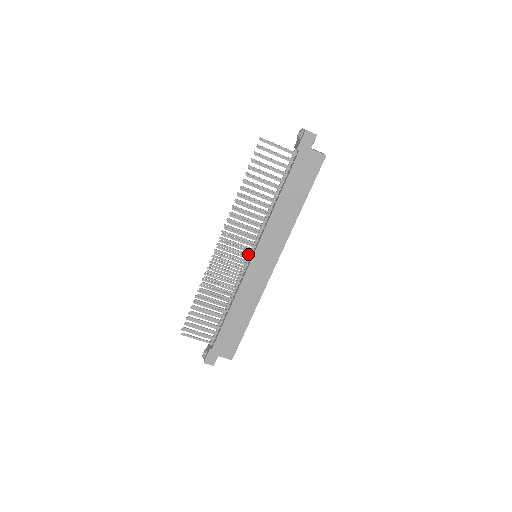
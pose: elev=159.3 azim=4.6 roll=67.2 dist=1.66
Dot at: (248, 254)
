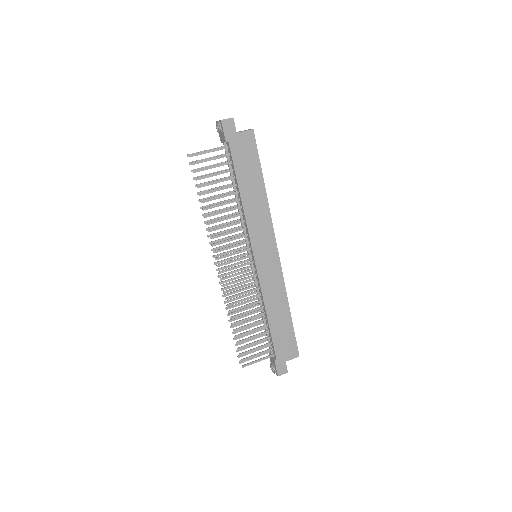
Dot at: (248, 259)
